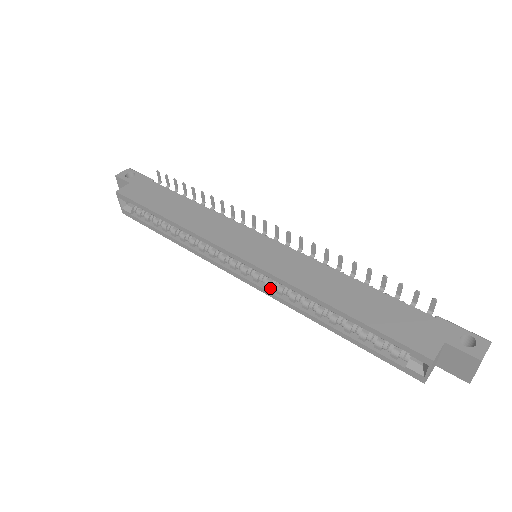
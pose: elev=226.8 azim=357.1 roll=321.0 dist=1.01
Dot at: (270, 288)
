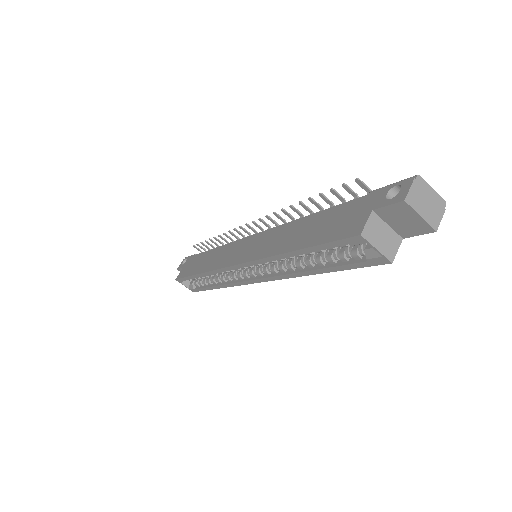
Dot at: (270, 273)
